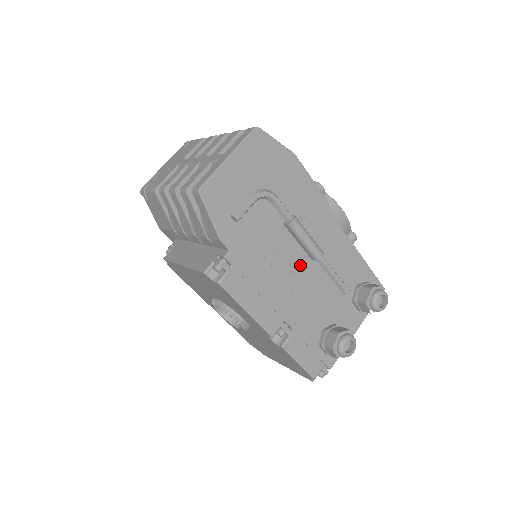
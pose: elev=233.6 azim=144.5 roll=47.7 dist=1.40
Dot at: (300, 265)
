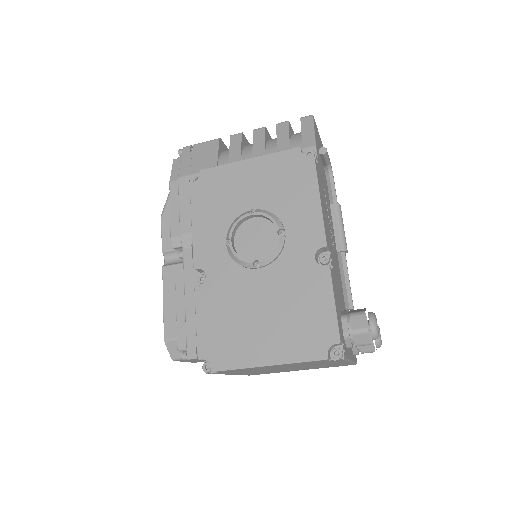
Dot at: (334, 241)
